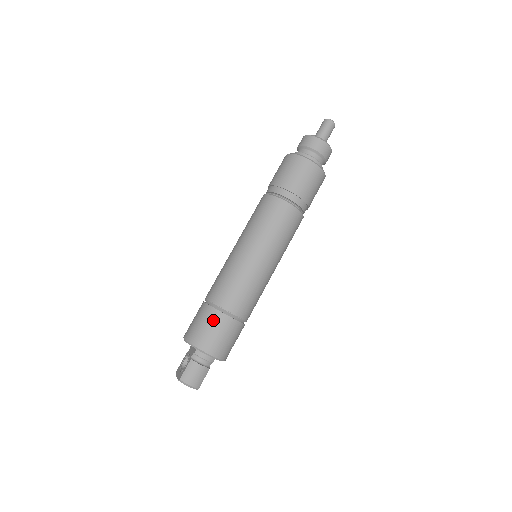
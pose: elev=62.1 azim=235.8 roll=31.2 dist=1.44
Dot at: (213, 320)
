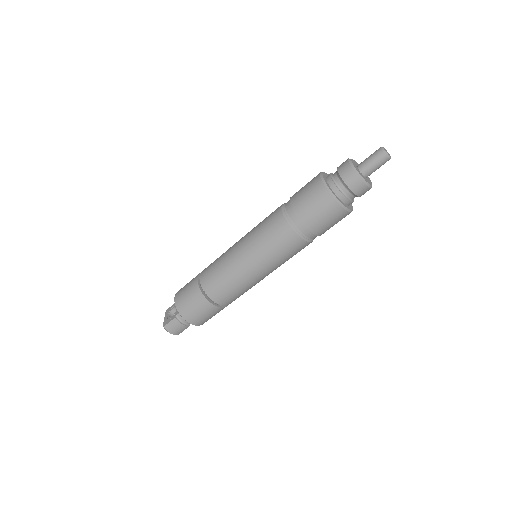
Dot at: (198, 302)
